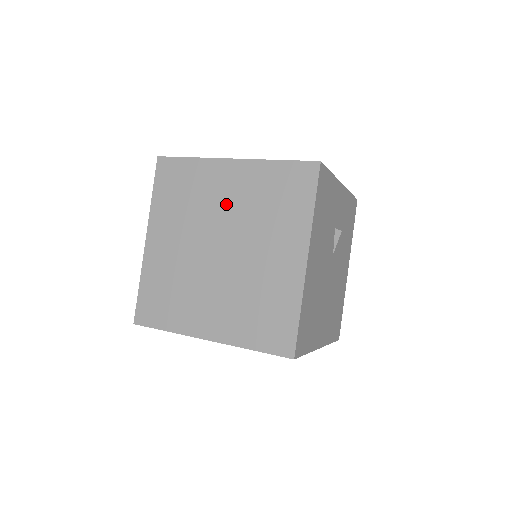
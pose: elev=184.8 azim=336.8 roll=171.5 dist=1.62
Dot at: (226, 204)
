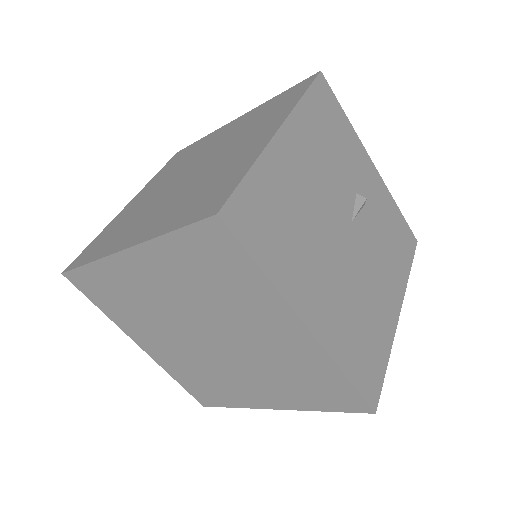
Dot at: (216, 143)
